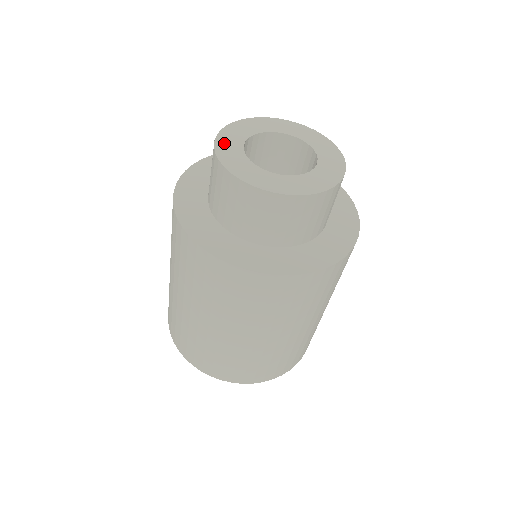
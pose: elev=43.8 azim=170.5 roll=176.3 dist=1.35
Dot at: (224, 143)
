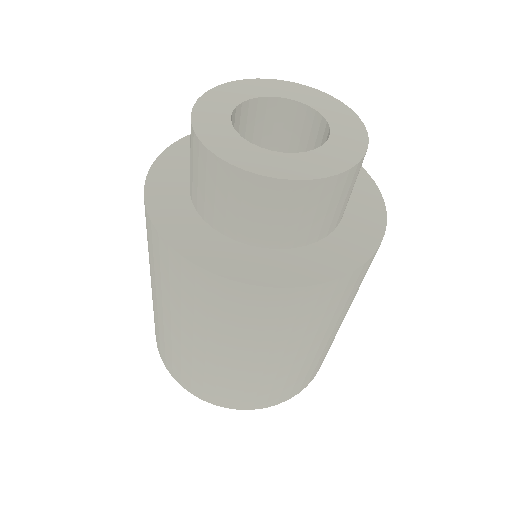
Dot at: (204, 116)
